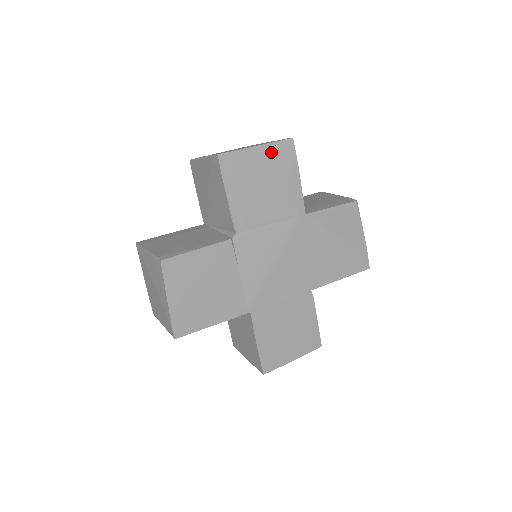
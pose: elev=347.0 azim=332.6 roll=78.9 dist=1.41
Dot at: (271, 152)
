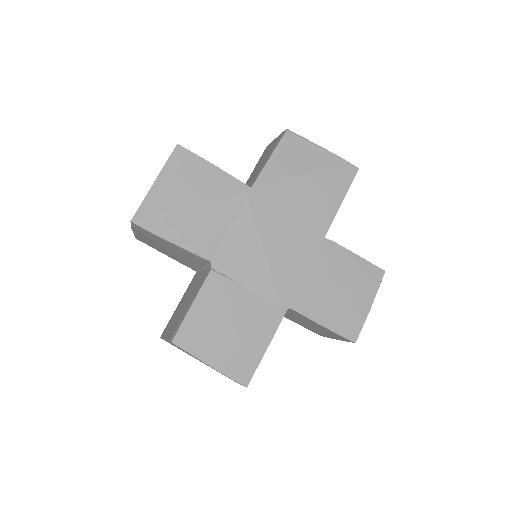
Dot at: (171, 174)
